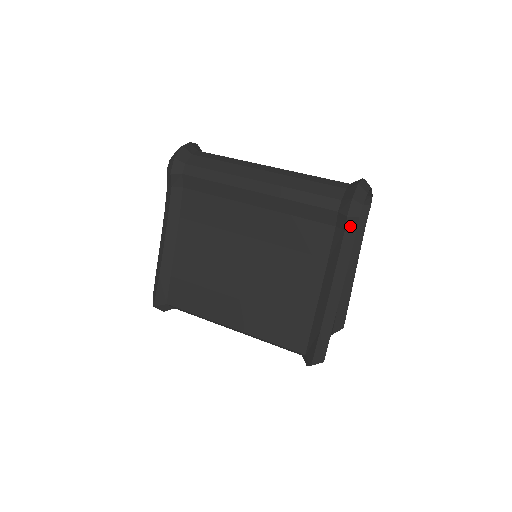
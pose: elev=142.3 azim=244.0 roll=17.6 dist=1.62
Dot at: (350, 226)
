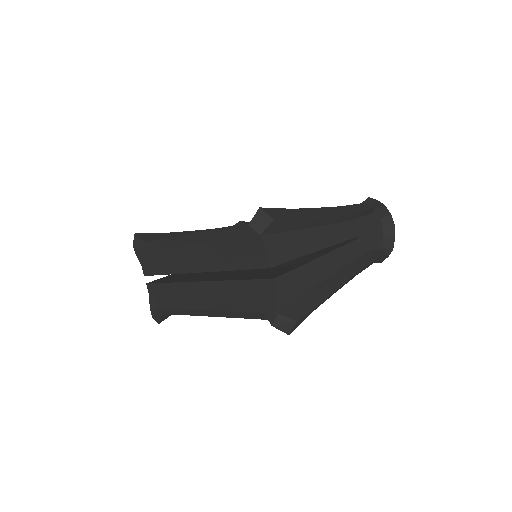
Dot at: (368, 203)
